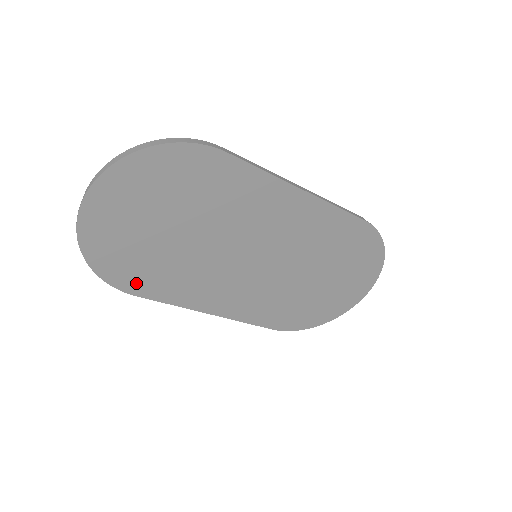
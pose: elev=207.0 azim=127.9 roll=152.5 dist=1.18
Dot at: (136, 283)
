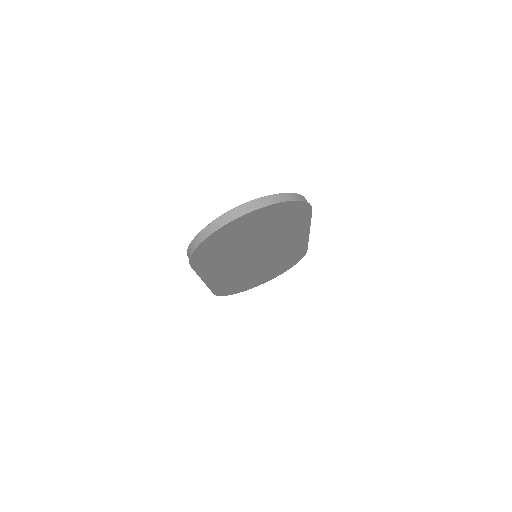
Dot at: (201, 260)
